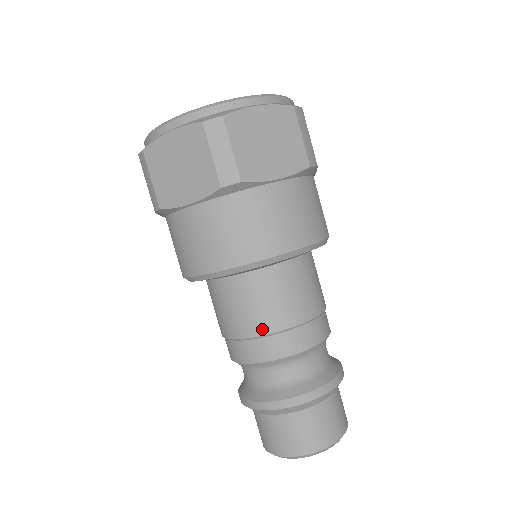
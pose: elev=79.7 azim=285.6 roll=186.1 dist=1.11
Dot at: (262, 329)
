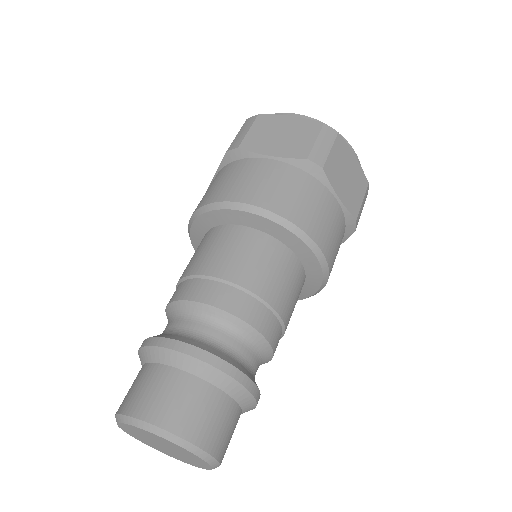
Dot at: (242, 280)
